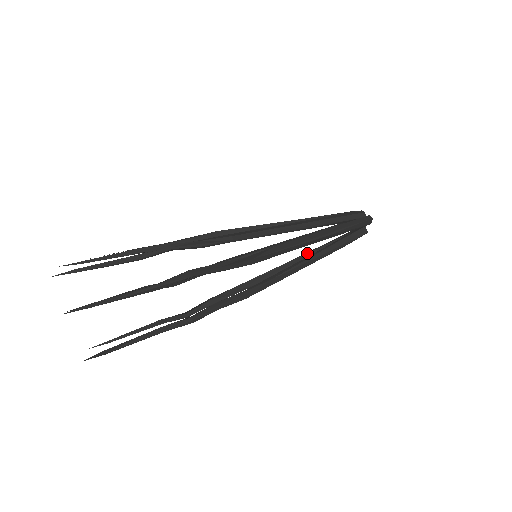
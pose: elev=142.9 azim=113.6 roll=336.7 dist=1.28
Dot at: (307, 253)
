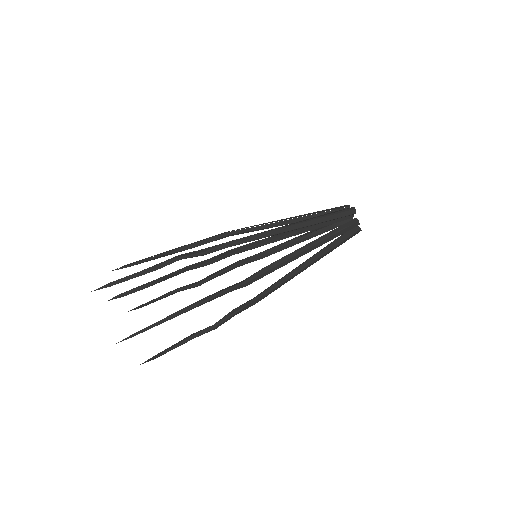
Dot at: occluded
